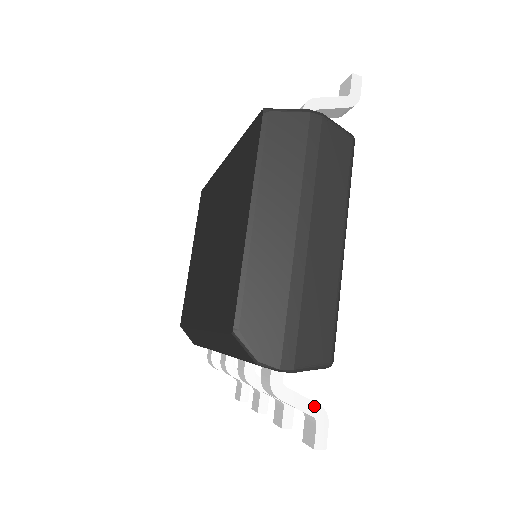
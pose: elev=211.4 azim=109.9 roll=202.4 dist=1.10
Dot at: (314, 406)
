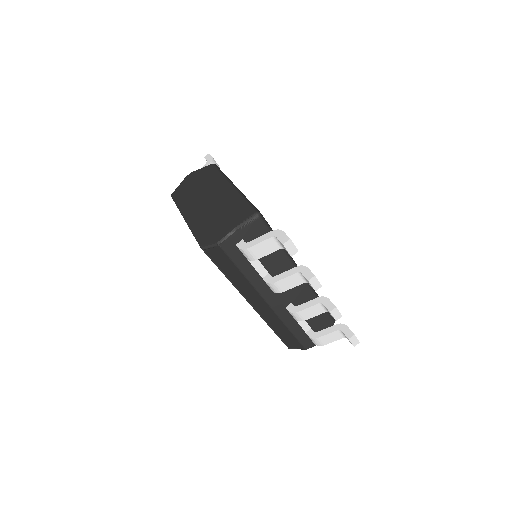
Dot at: (269, 234)
